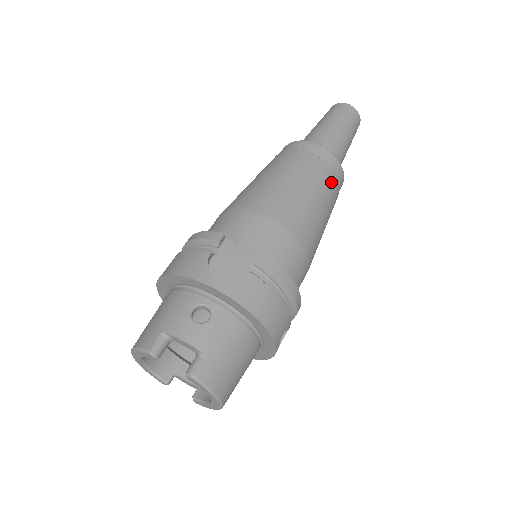
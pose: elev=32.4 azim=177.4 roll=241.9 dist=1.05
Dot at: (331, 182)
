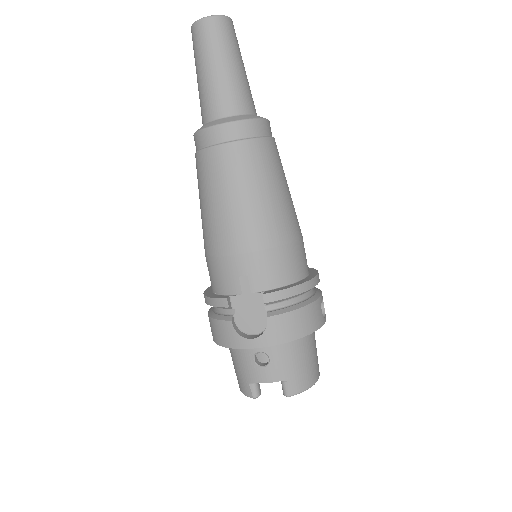
Dot at: (260, 152)
